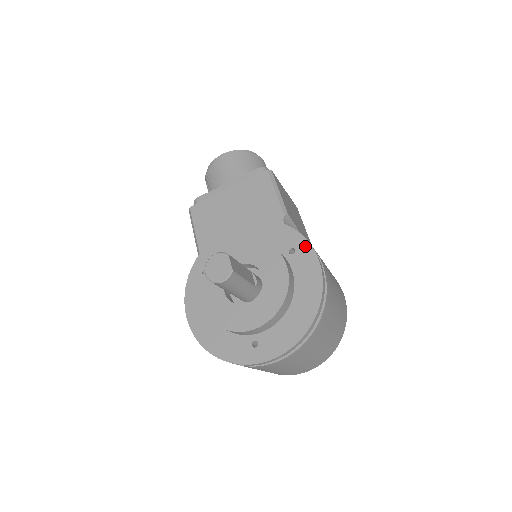
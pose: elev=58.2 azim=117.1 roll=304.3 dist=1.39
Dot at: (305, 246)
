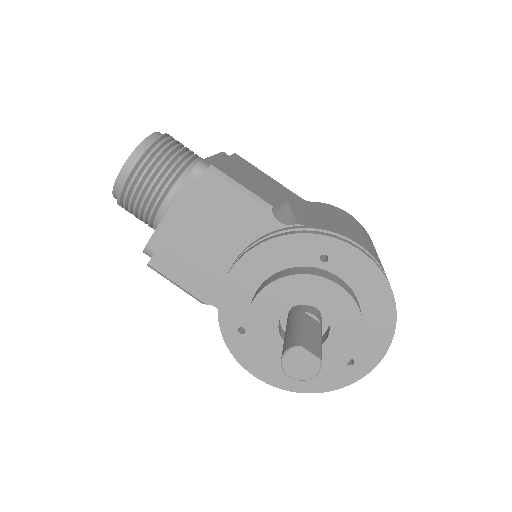
Dot at: (336, 245)
